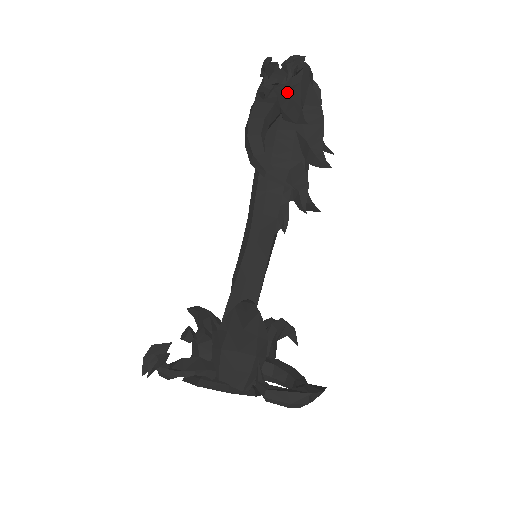
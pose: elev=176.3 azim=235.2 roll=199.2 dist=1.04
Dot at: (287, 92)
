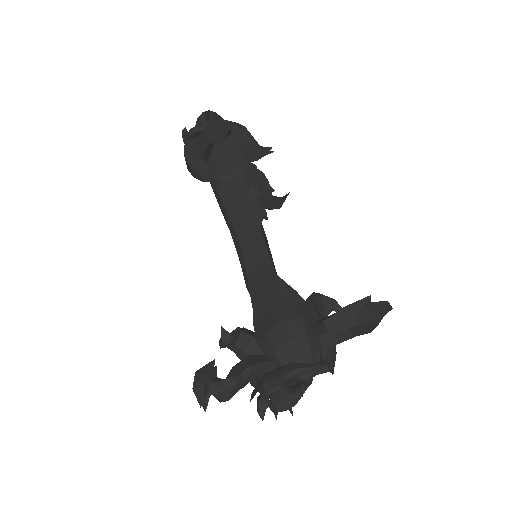
Dot at: (207, 130)
